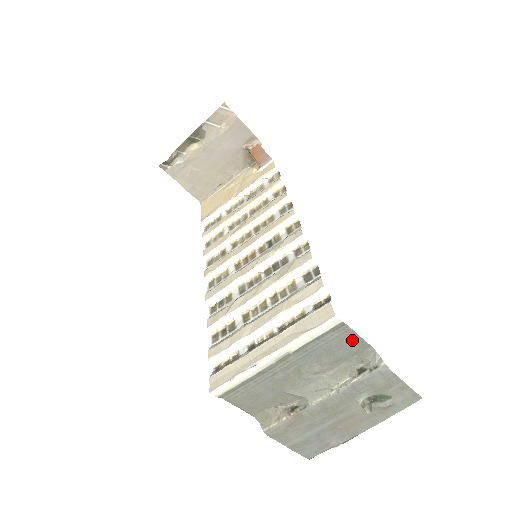
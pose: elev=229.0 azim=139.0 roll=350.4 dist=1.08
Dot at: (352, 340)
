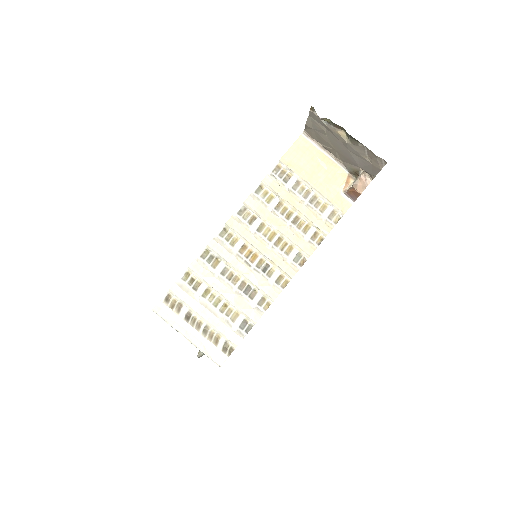
Dot at: occluded
